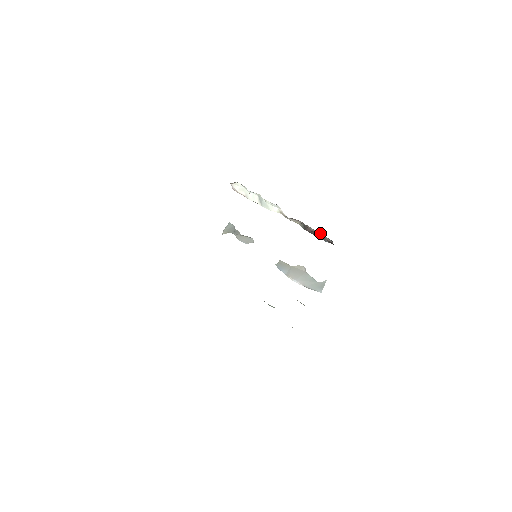
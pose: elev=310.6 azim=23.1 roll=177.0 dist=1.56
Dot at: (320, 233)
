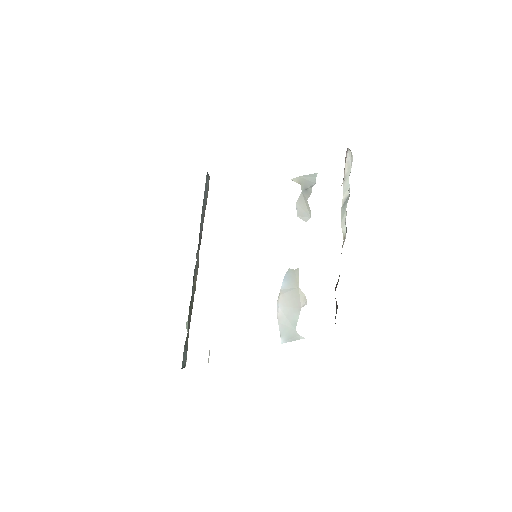
Dot at: (337, 308)
